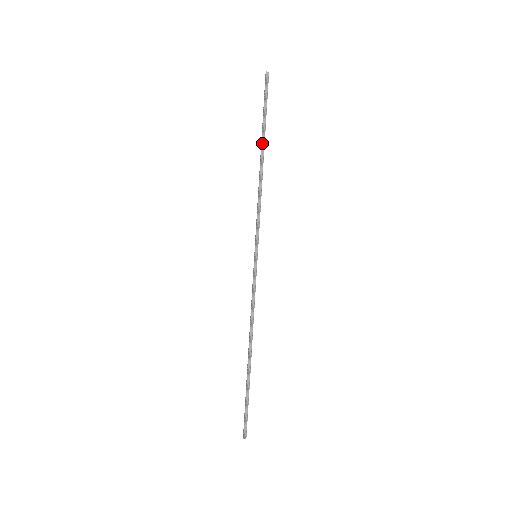
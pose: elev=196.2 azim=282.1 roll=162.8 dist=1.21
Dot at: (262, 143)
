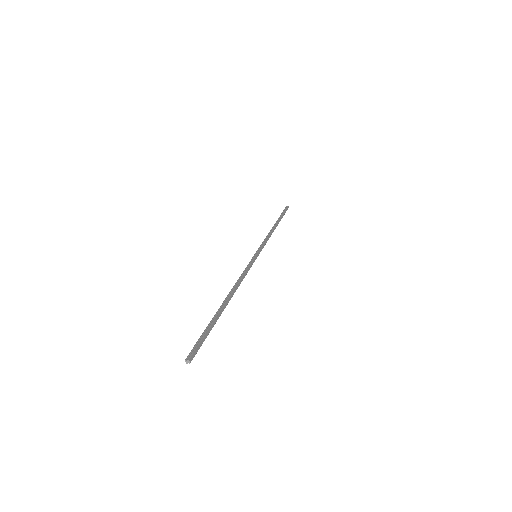
Dot at: (276, 222)
